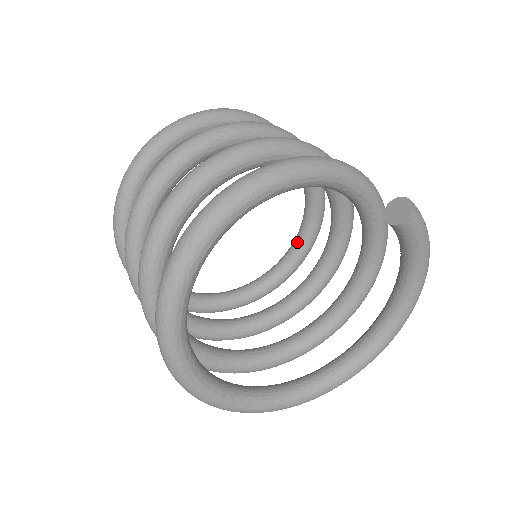
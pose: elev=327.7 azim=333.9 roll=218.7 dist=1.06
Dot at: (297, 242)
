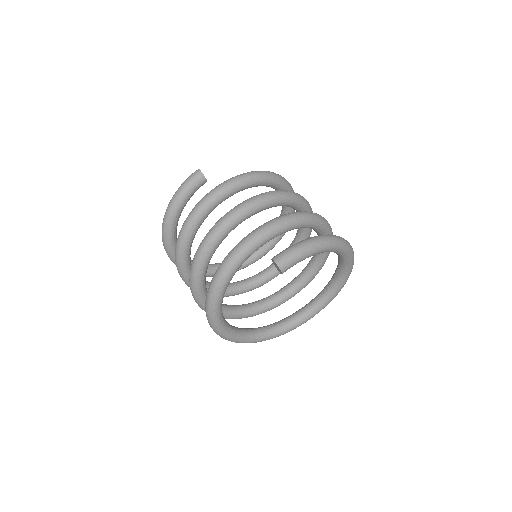
Dot at: occluded
